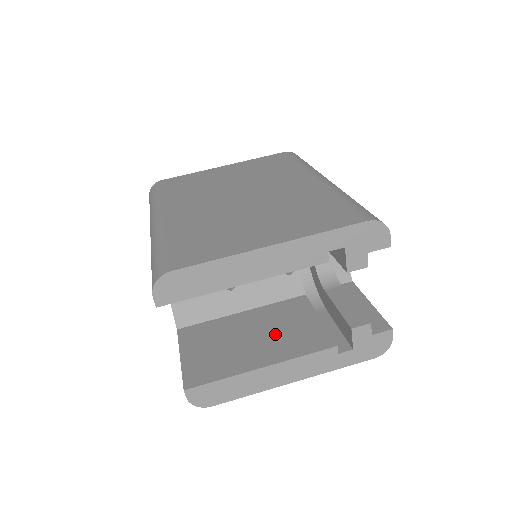
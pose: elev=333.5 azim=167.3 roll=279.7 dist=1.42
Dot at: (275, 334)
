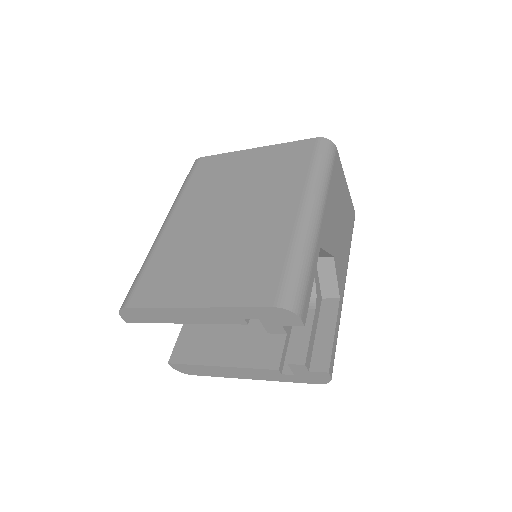
Dot at: (247, 336)
